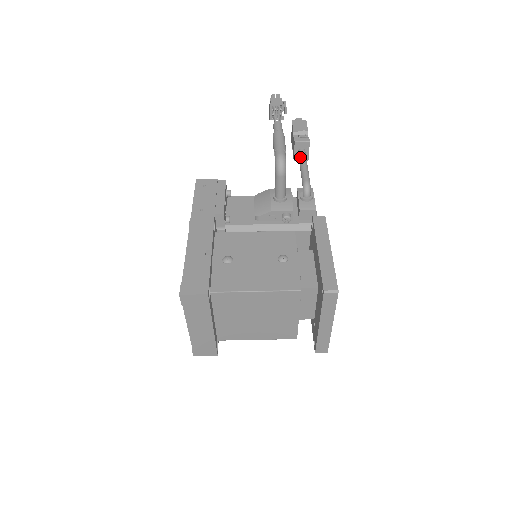
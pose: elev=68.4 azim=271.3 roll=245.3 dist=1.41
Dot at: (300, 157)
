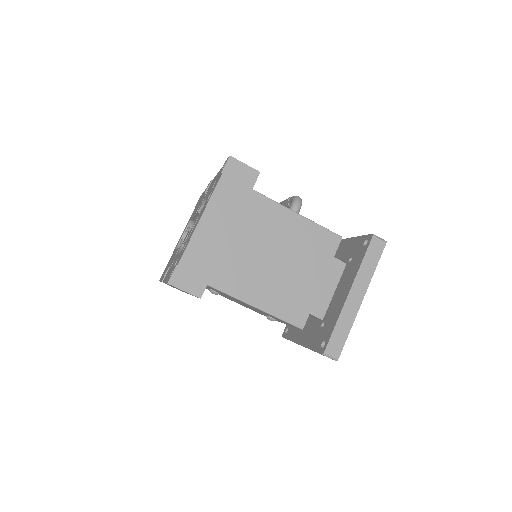
Dot at: occluded
